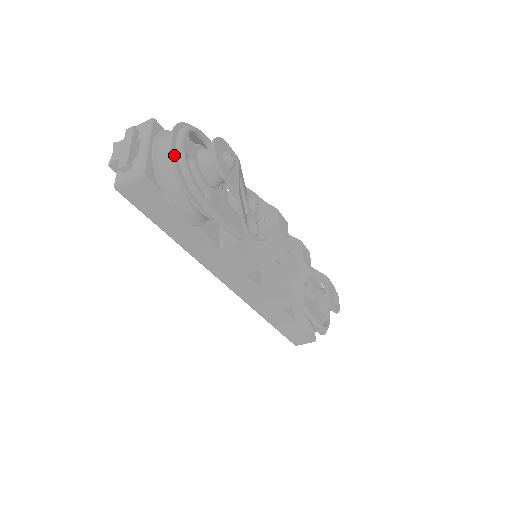
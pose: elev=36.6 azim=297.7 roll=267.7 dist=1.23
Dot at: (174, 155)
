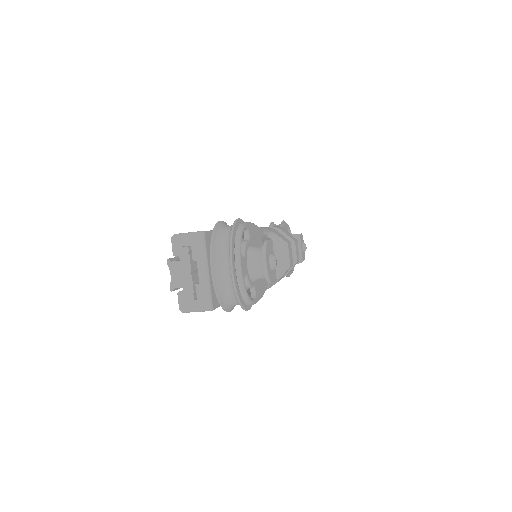
Dot at: (236, 287)
